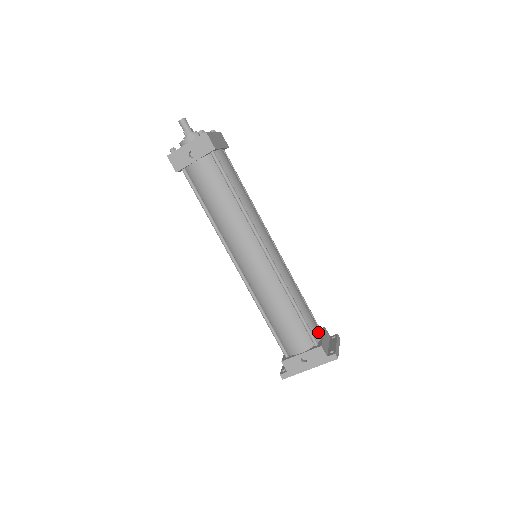
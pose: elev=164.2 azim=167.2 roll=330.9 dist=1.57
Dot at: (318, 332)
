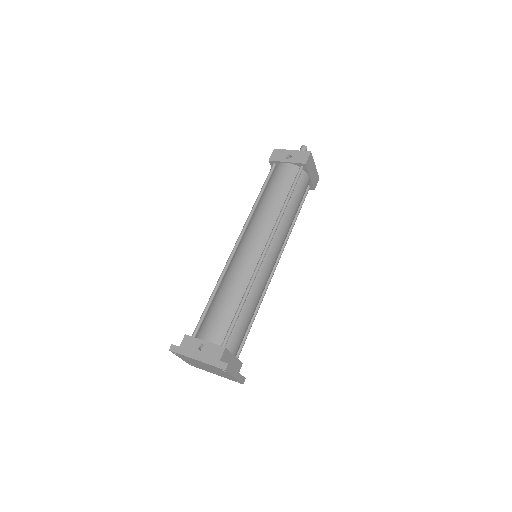
Dot at: (235, 346)
